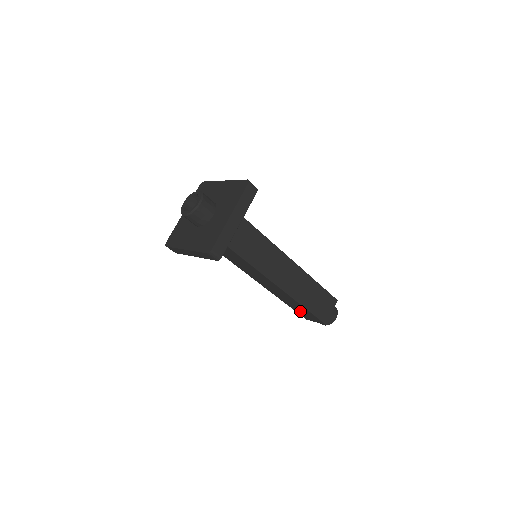
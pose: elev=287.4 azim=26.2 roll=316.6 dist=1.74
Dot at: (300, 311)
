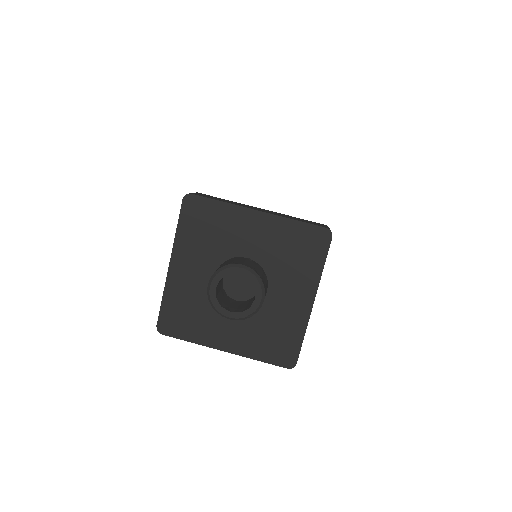
Dot at: occluded
